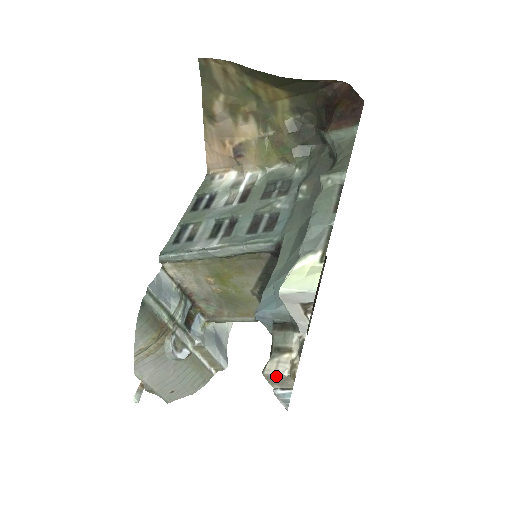
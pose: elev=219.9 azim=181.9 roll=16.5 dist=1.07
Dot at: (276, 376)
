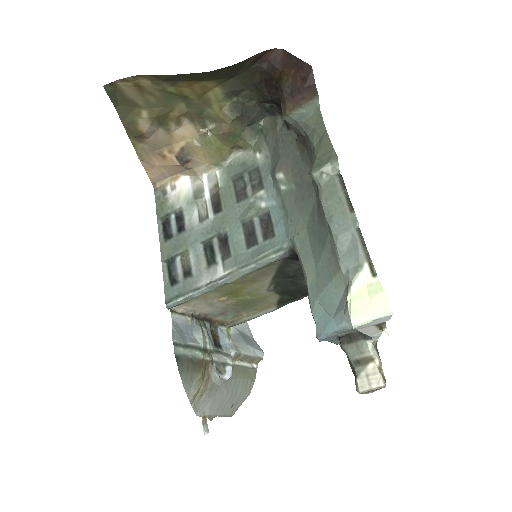
Dot at: (373, 390)
